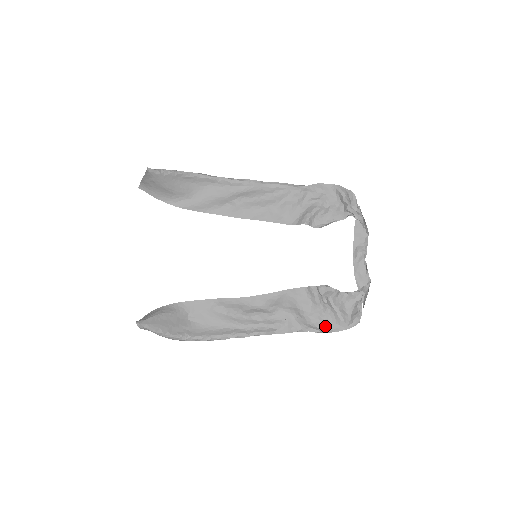
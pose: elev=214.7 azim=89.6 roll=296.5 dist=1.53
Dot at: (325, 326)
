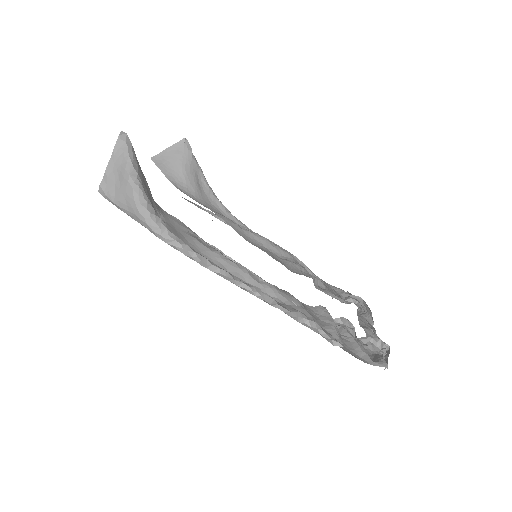
Dot at: occluded
